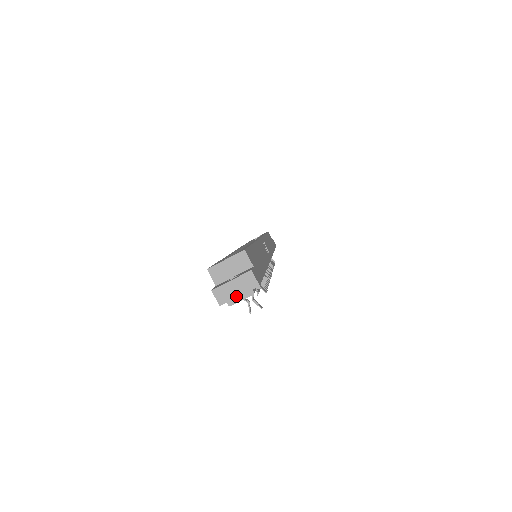
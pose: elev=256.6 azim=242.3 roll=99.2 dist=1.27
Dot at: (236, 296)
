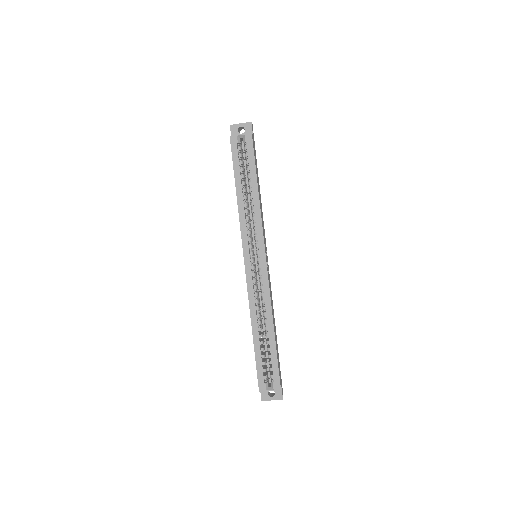
Dot at: occluded
